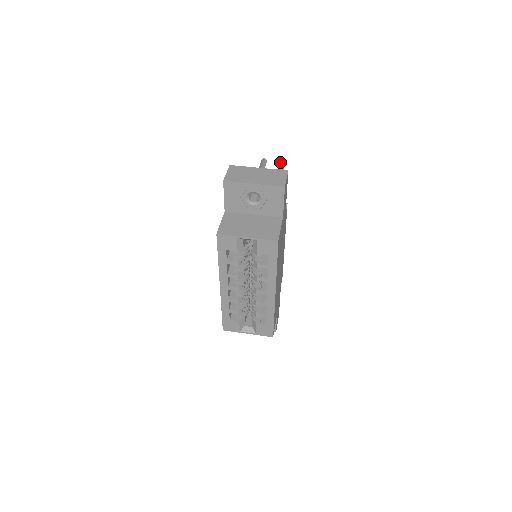
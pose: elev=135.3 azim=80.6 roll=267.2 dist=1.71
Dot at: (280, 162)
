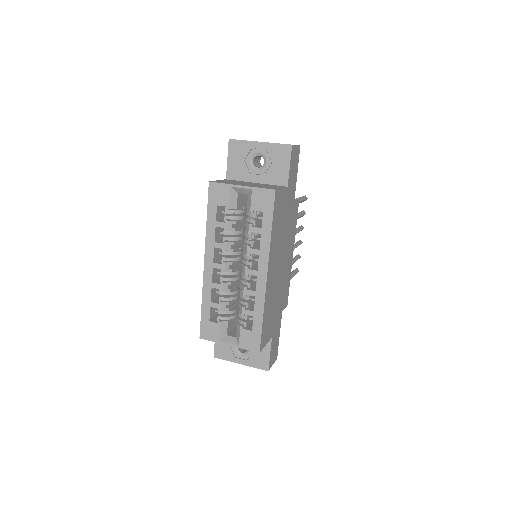
Dot at: occluded
